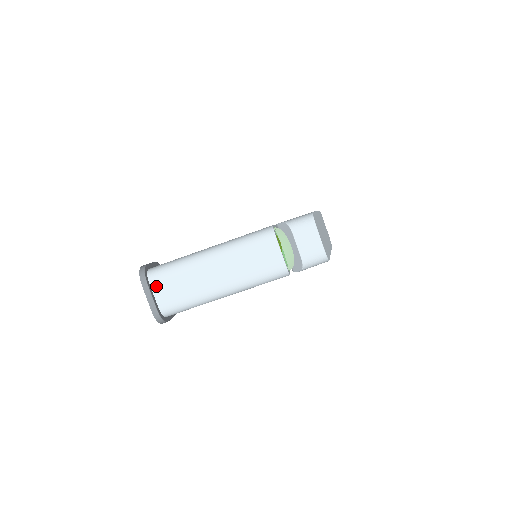
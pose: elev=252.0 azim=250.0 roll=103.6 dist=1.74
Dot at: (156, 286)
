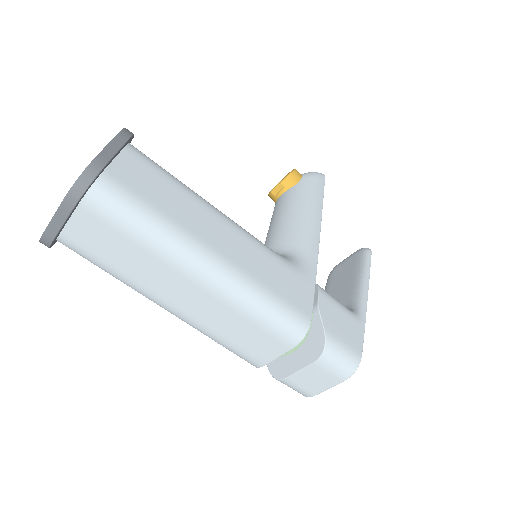
Dot at: (85, 216)
